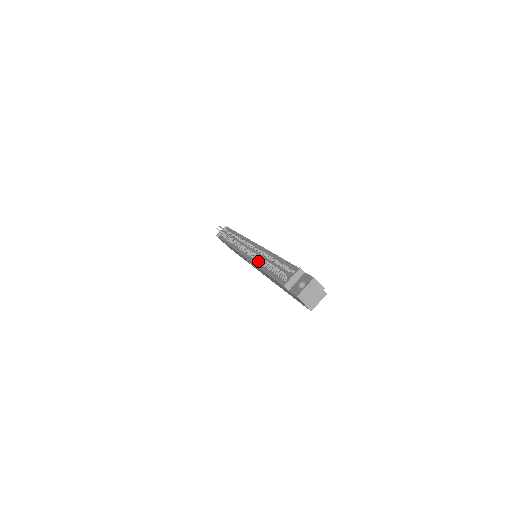
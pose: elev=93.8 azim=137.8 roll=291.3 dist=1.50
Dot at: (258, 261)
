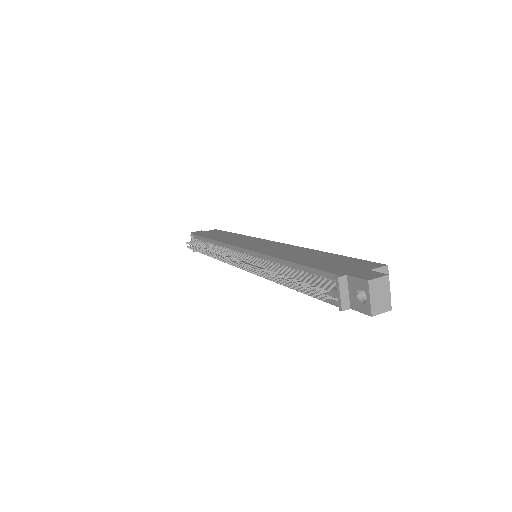
Dot at: occluded
